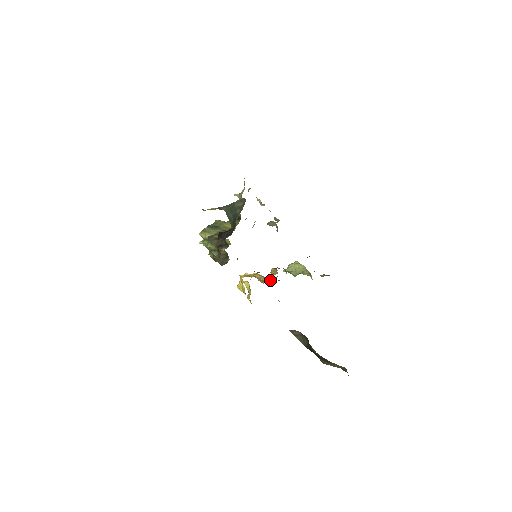
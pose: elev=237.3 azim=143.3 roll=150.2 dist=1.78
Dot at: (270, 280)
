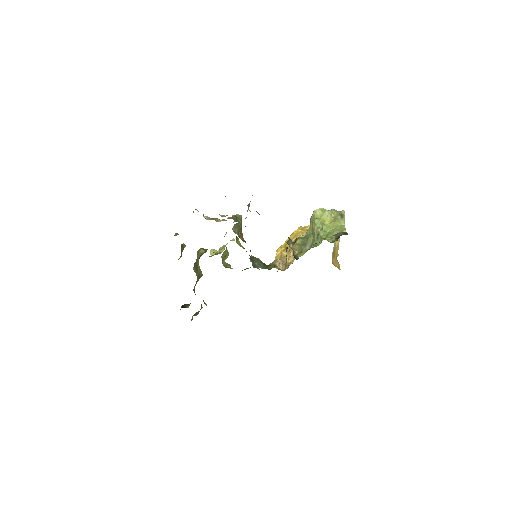
Dot at: occluded
